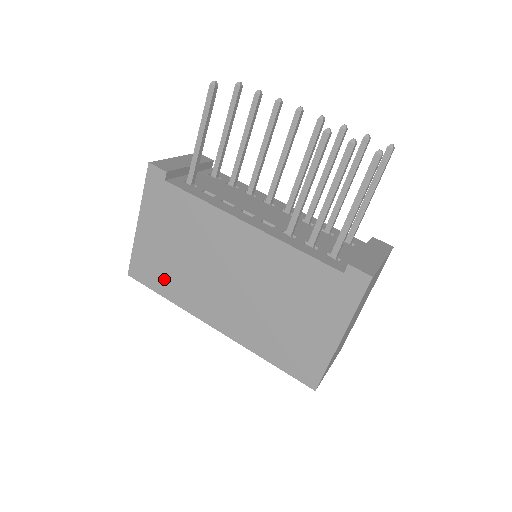
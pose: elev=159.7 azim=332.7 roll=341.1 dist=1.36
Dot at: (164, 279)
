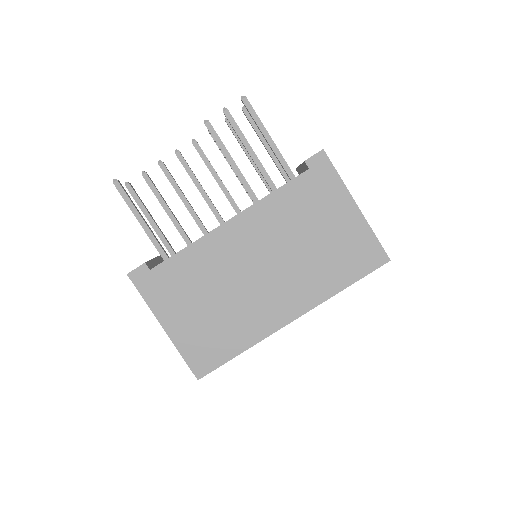
Dot at: (224, 340)
